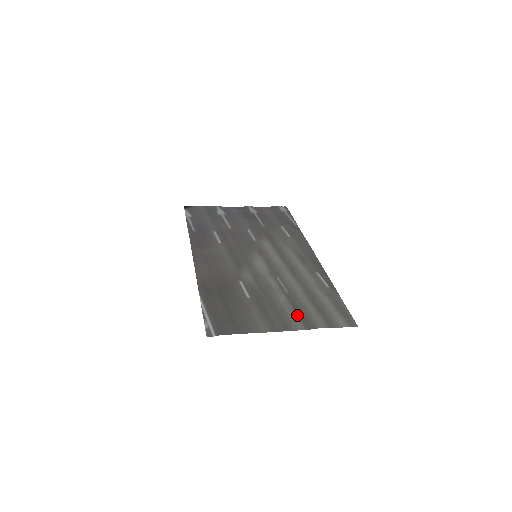
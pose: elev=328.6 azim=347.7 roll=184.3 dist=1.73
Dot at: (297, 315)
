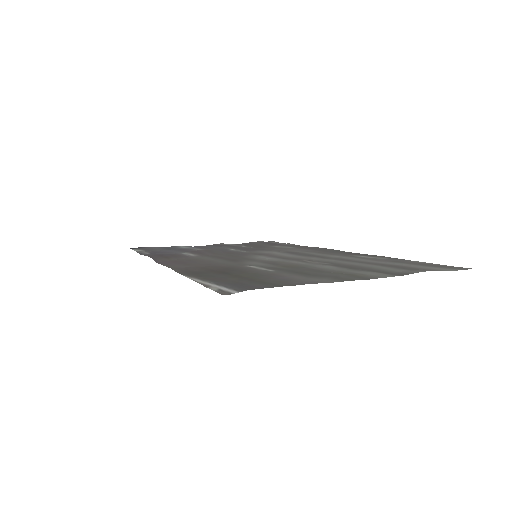
Dot at: (367, 271)
